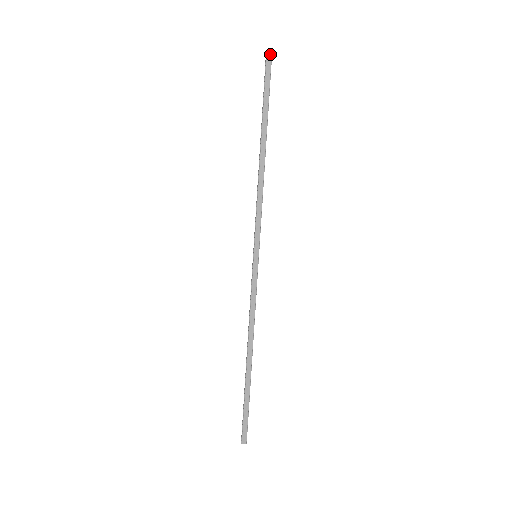
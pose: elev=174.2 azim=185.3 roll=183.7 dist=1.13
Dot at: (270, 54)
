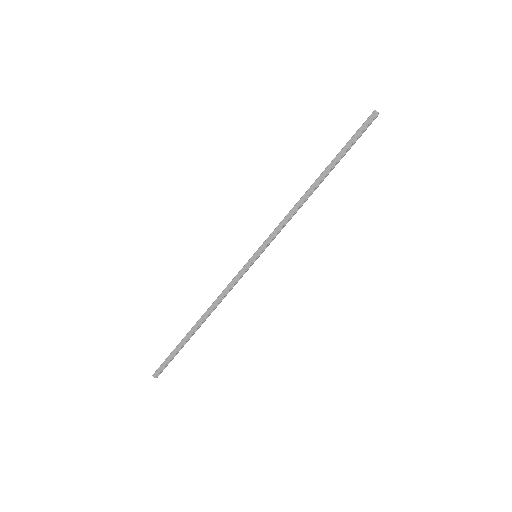
Dot at: (376, 113)
